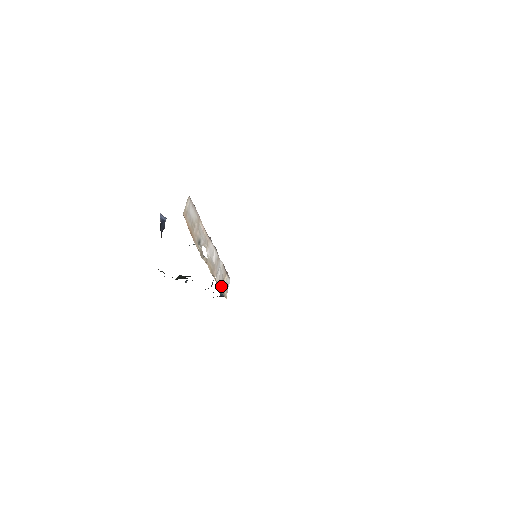
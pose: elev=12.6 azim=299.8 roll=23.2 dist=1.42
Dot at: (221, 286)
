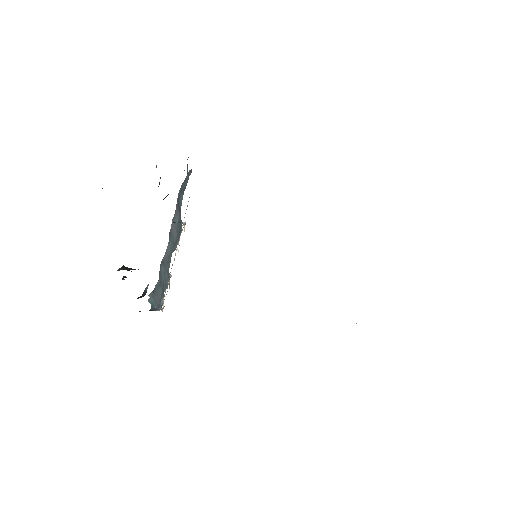
Dot at: occluded
